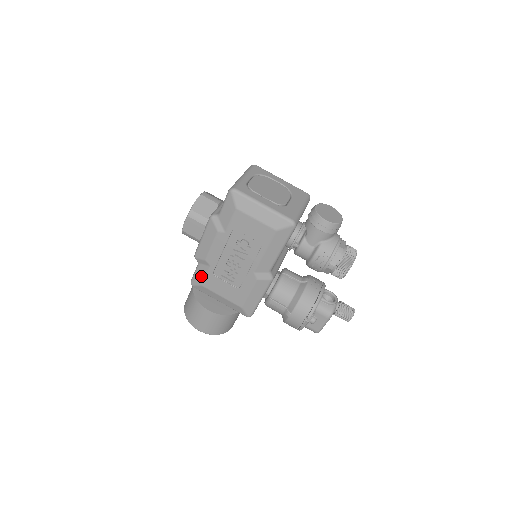
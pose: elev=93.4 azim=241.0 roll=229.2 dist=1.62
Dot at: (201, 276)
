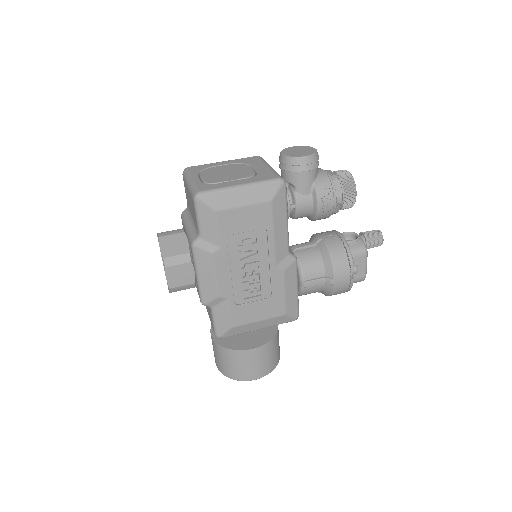
Dot at: (224, 318)
